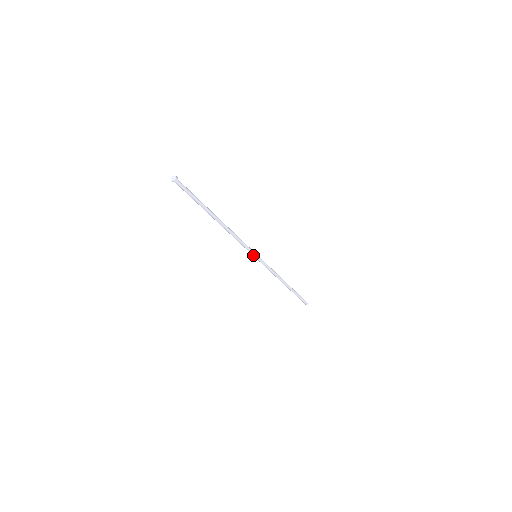
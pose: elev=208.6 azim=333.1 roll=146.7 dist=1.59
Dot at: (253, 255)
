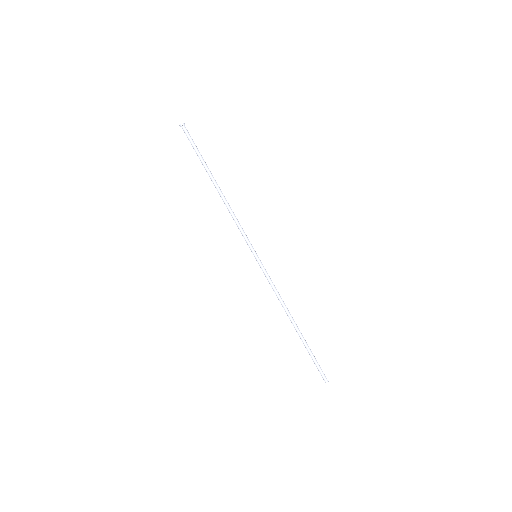
Dot at: (252, 252)
